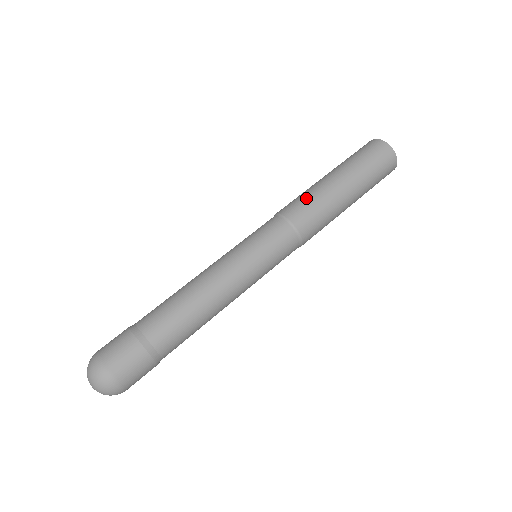
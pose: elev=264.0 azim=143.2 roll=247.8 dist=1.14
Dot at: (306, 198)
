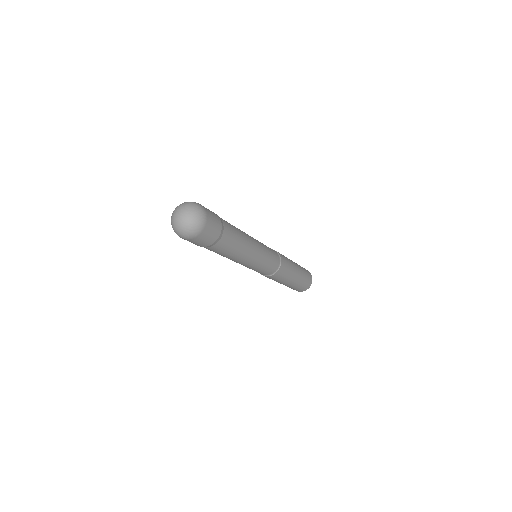
Dot at: occluded
